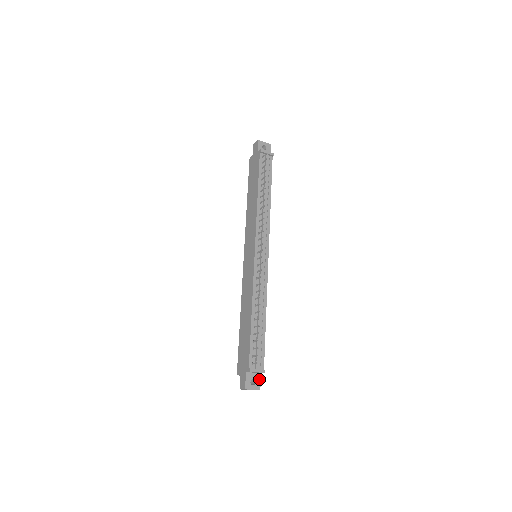
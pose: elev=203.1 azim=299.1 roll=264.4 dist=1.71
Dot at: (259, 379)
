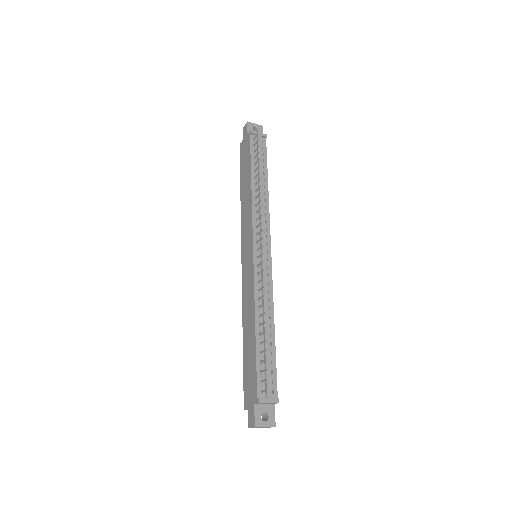
Dot at: (273, 412)
